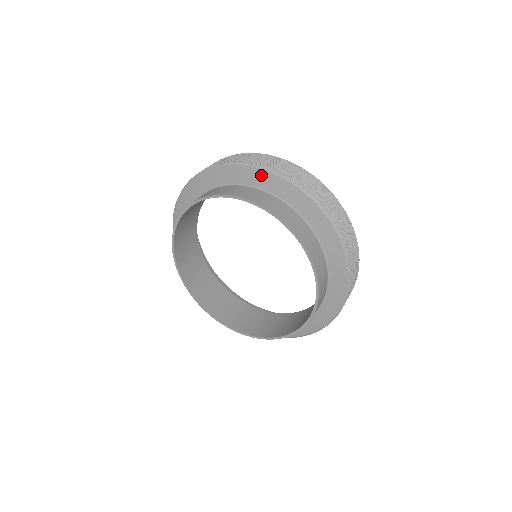
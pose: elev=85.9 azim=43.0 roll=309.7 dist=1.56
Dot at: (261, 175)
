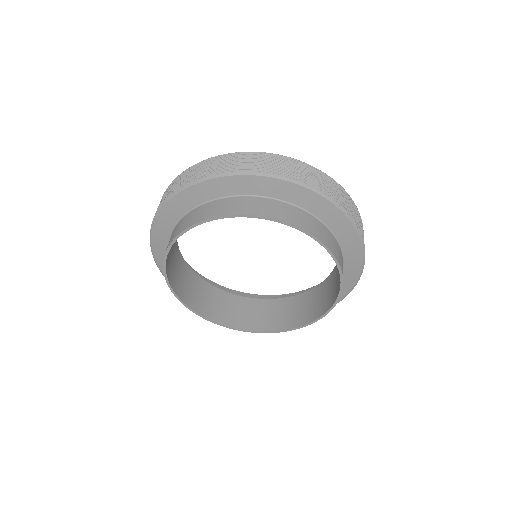
Dot at: (207, 186)
